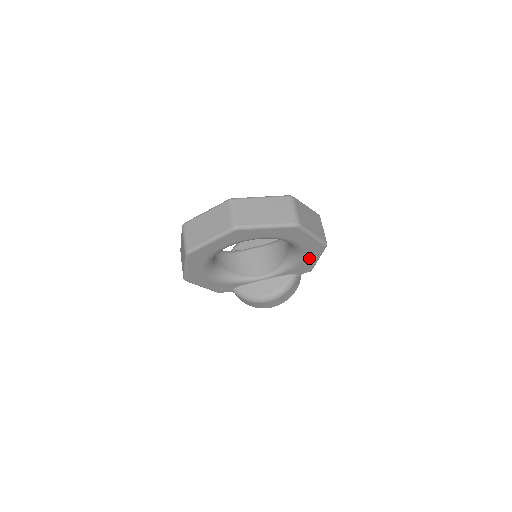
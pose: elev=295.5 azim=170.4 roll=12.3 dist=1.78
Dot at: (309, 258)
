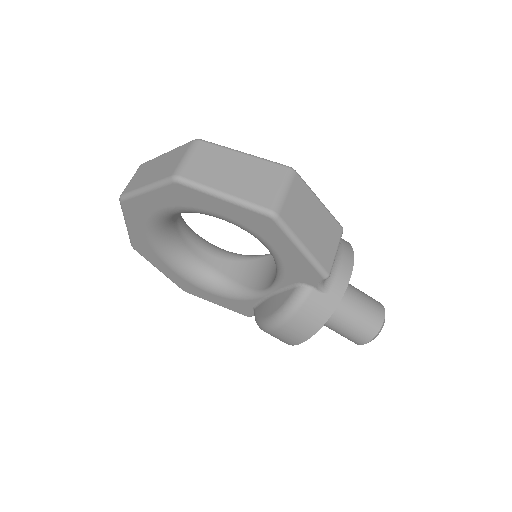
Dot at: (281, 247)
